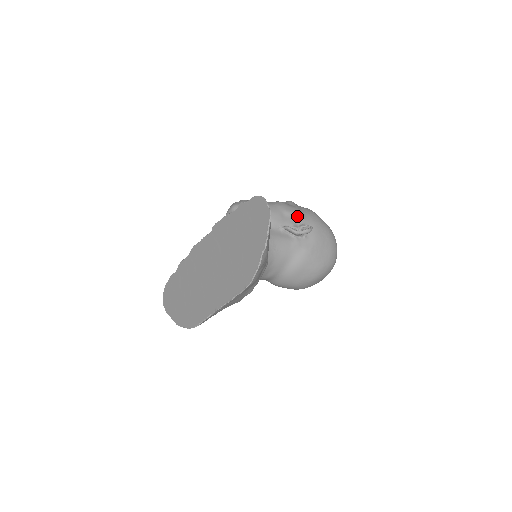
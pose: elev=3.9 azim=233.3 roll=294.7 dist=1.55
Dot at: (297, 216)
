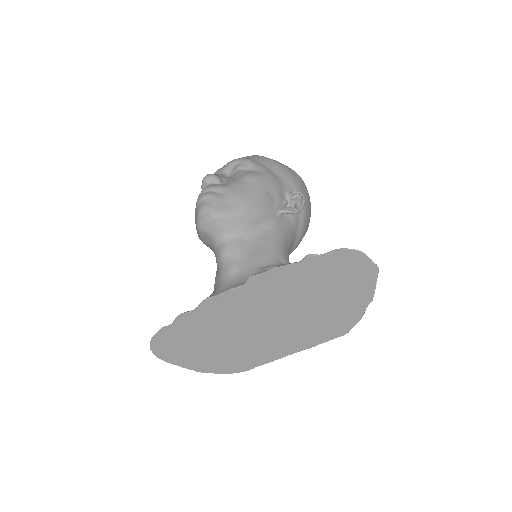
Dot at: (279, 186)
